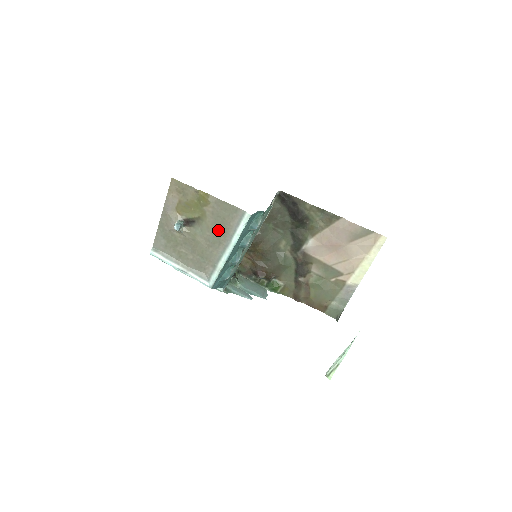
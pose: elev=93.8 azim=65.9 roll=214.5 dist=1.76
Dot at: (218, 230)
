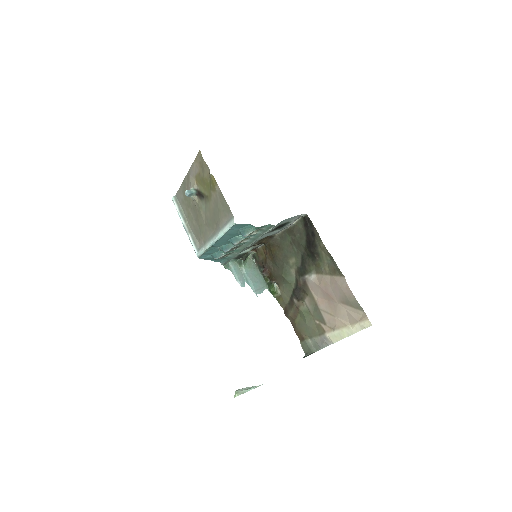
Dot at: (214, 217)
